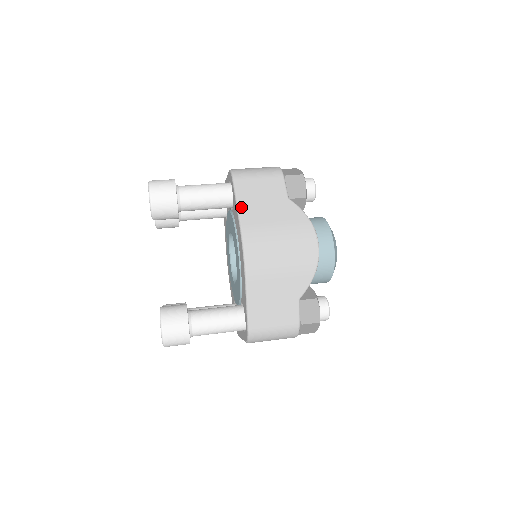
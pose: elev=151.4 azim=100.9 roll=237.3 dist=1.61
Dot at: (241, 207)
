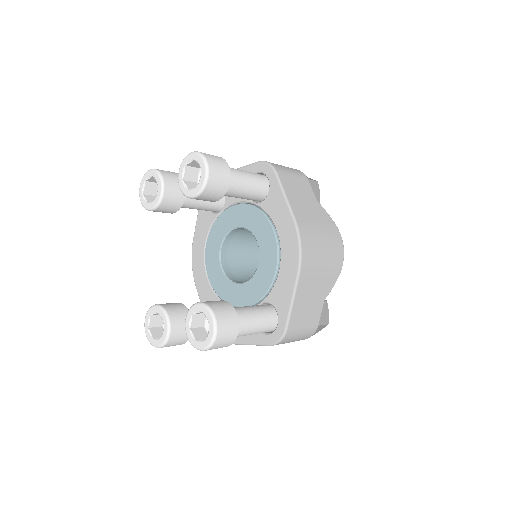
Dot at: (290, 201)
